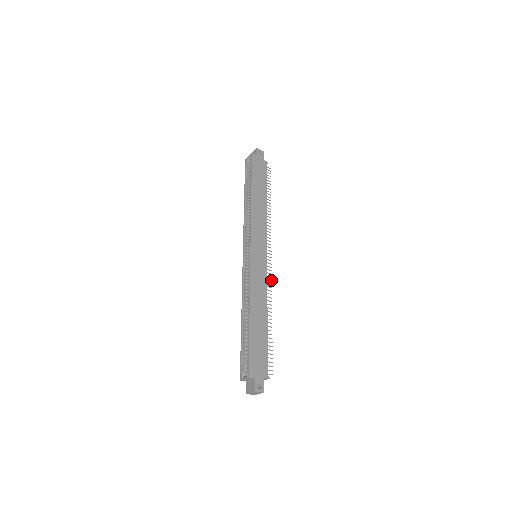
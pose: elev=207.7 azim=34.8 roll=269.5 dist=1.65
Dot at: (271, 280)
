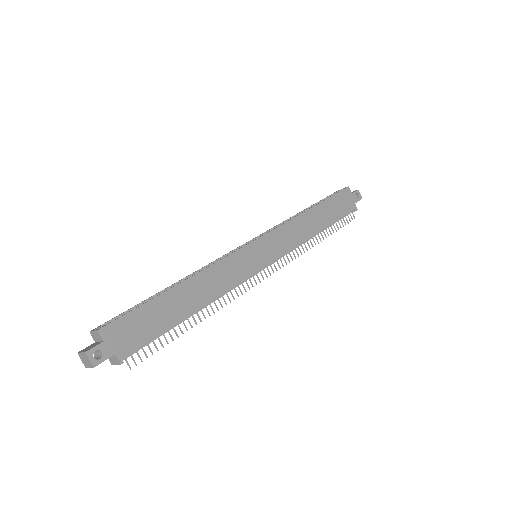
Dot at: occluded
